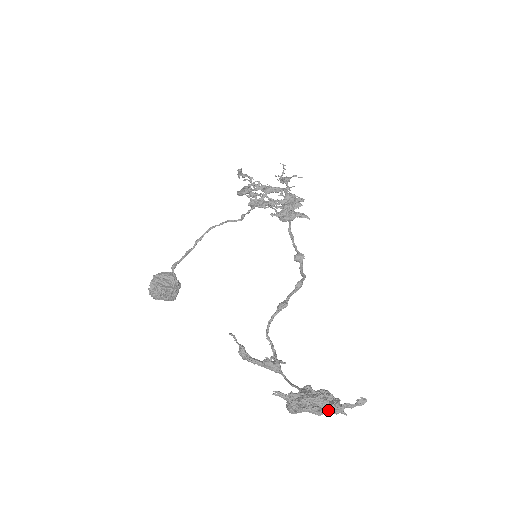
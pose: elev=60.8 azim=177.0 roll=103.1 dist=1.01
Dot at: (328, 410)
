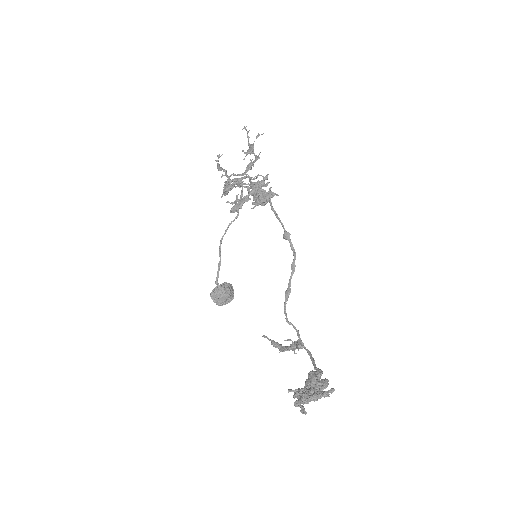
Dot at: occluded
